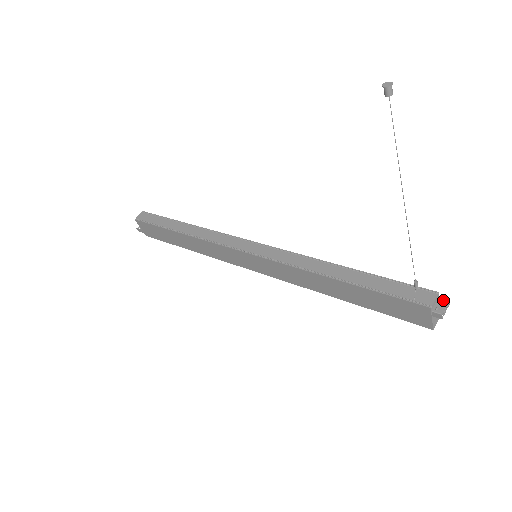
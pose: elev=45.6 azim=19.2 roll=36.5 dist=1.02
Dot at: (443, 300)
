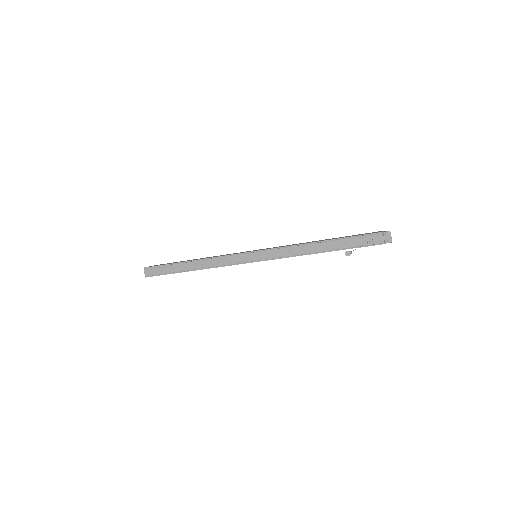
Dot at: (387, 233)
